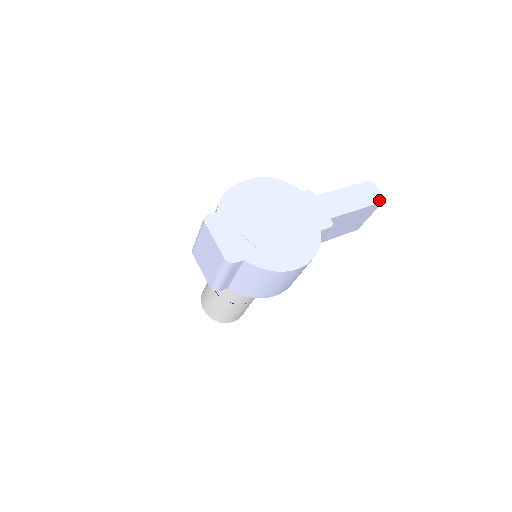
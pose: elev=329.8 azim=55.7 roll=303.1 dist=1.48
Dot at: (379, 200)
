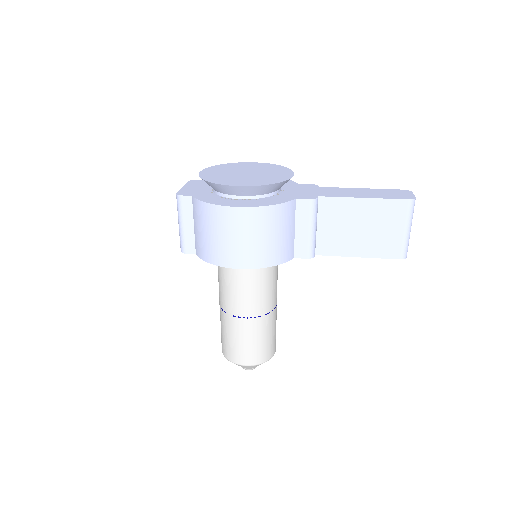
Dot at: (404, 198)
